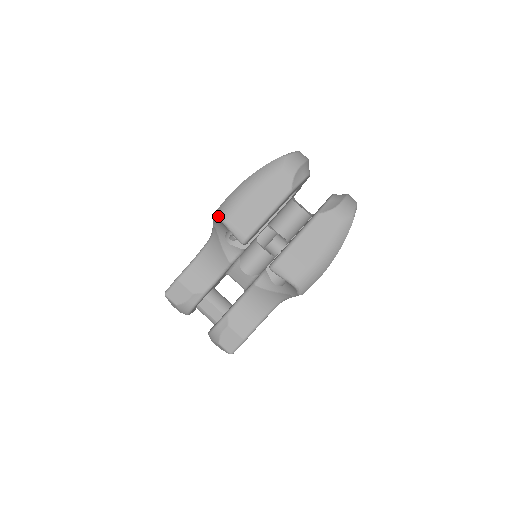
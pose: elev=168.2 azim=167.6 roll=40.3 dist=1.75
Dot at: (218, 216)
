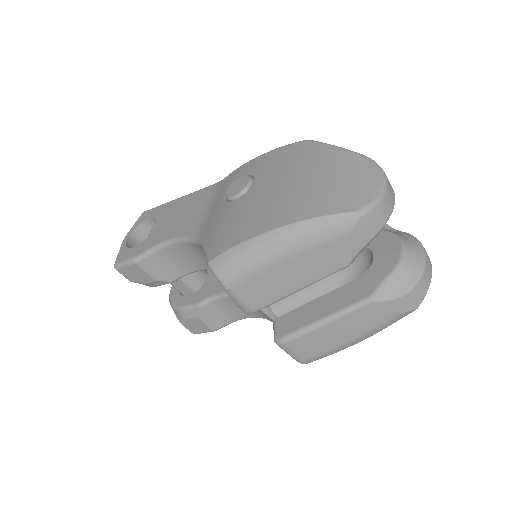
Dot at: (216, 275)
